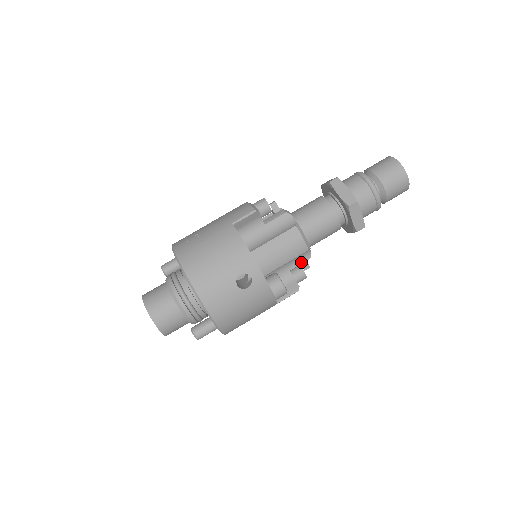
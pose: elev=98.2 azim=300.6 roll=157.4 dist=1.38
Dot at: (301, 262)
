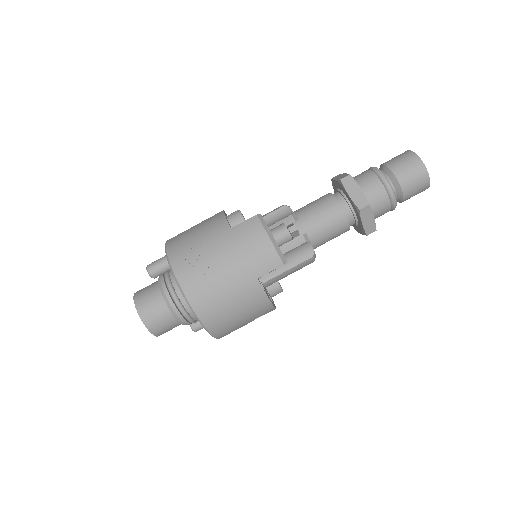
Dot at: occluded
